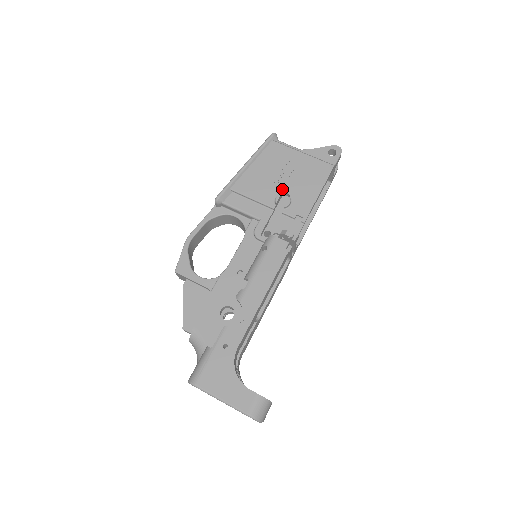
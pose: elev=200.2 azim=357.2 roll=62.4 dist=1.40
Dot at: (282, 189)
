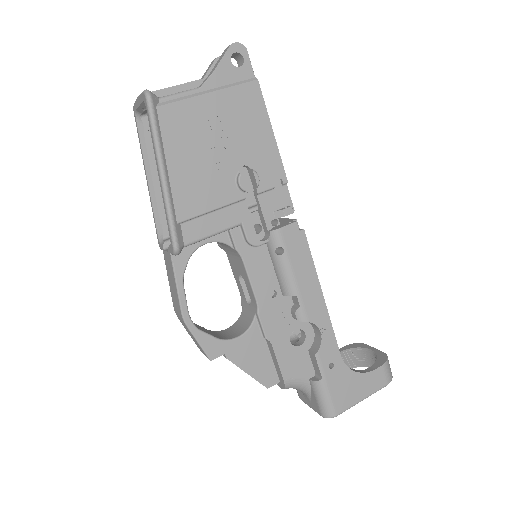
Dot at: (232, 166)
